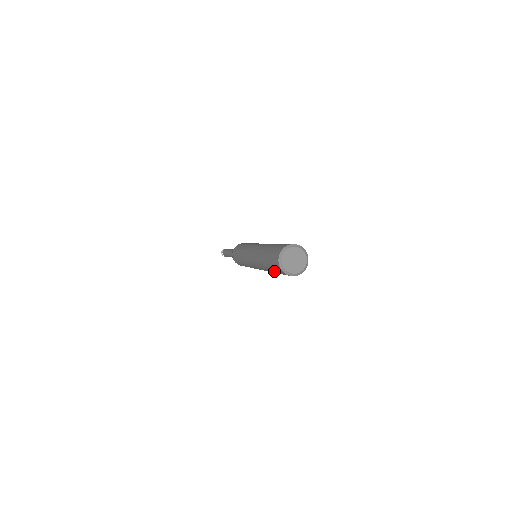
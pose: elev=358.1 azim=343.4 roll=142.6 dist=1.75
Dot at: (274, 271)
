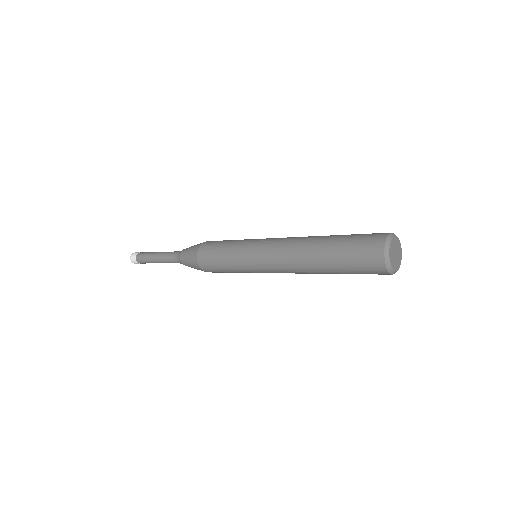
Dot at: occluded
